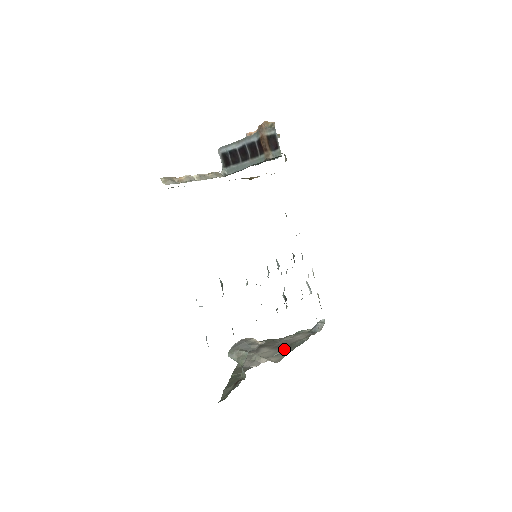
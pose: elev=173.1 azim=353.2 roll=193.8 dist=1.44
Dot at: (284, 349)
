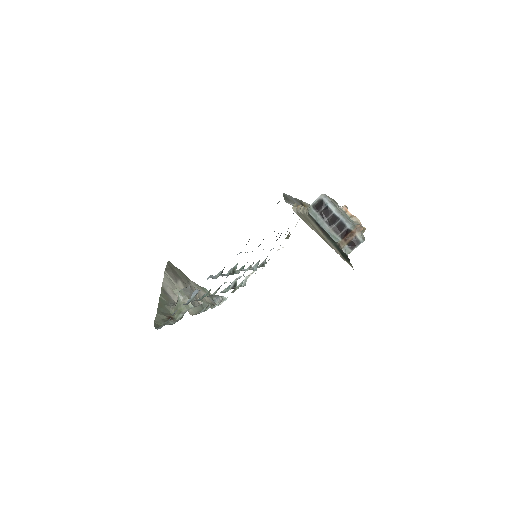
Dot at: occluded
